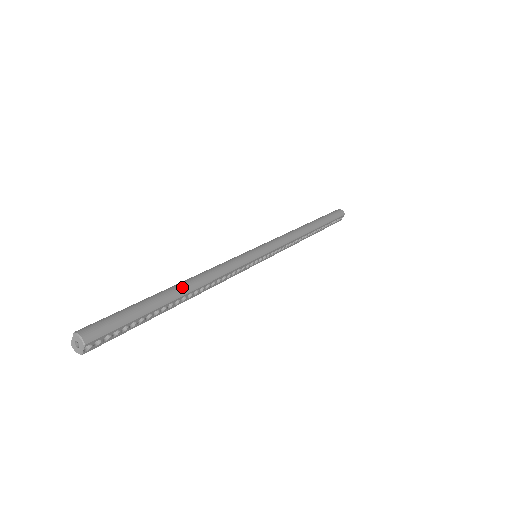
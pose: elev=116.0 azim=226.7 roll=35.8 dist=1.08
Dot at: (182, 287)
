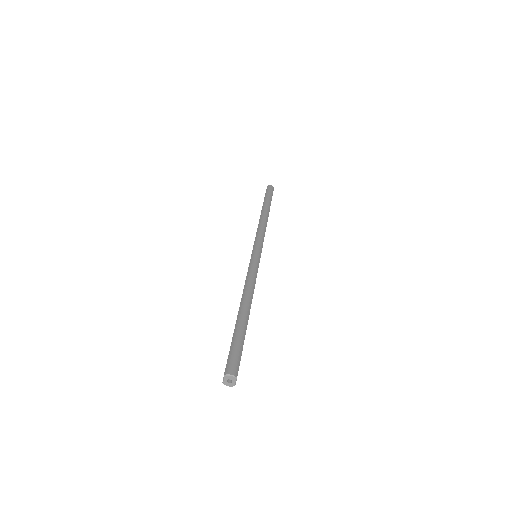
Dot at: (245, 307)
